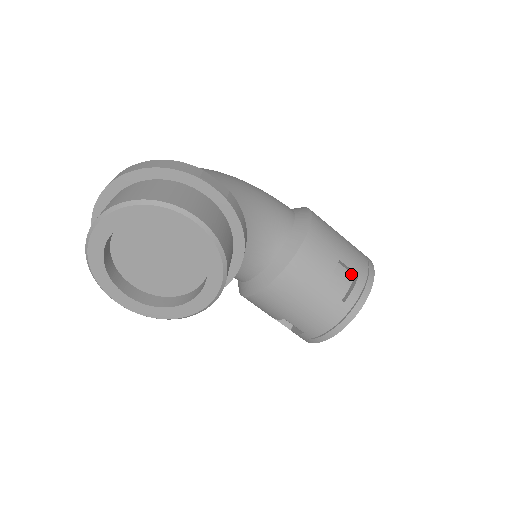
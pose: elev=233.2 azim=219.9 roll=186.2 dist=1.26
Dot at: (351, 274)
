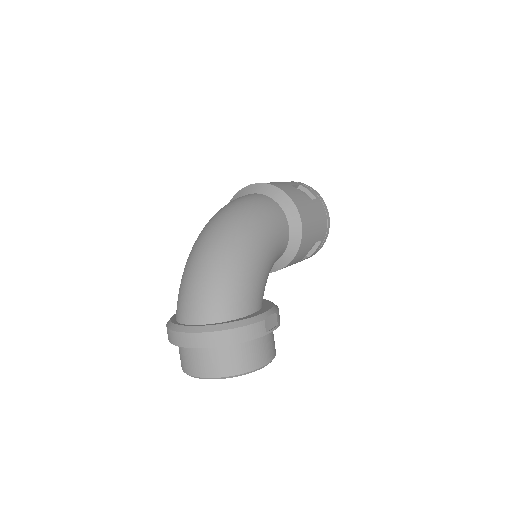
Dot at: occluded
